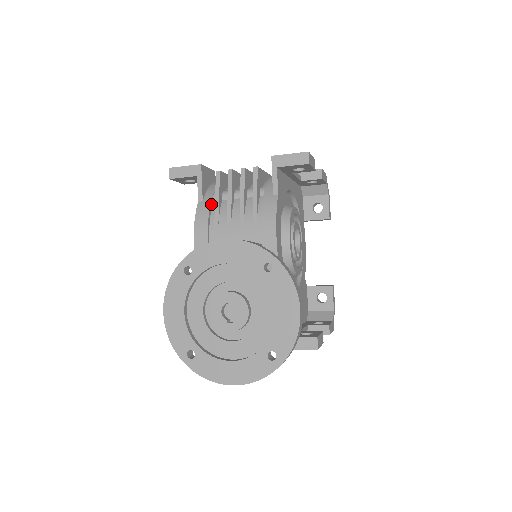
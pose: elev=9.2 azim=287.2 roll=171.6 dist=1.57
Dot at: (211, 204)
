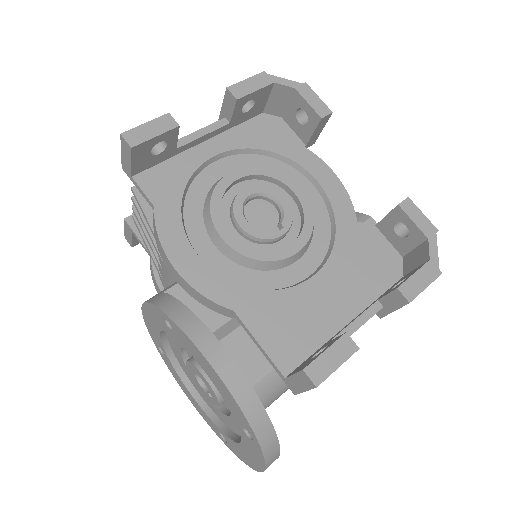
Dot at: occluded
